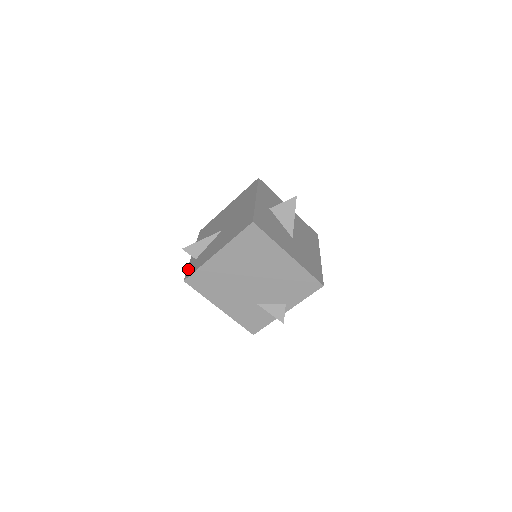
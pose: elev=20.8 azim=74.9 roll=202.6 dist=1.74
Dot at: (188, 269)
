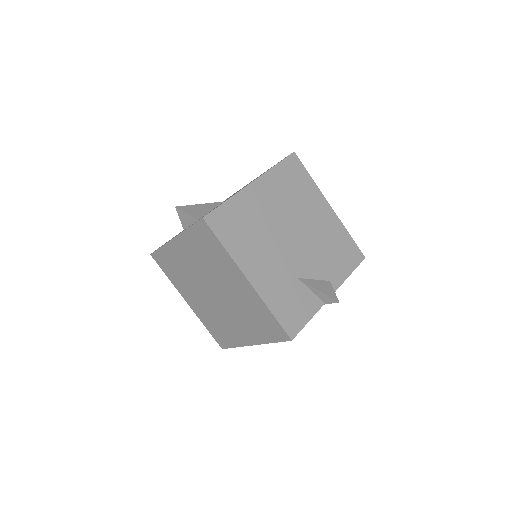
Dot at: occluded
